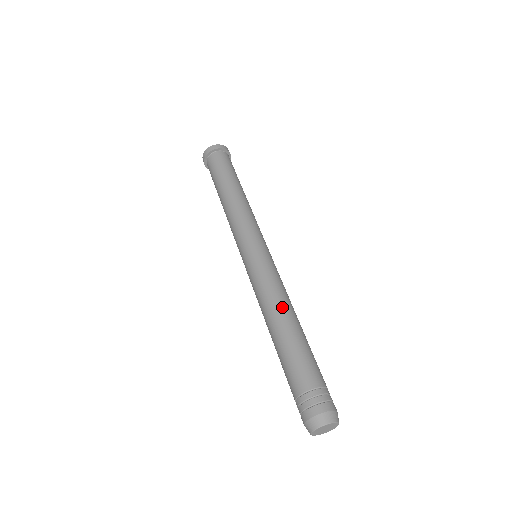
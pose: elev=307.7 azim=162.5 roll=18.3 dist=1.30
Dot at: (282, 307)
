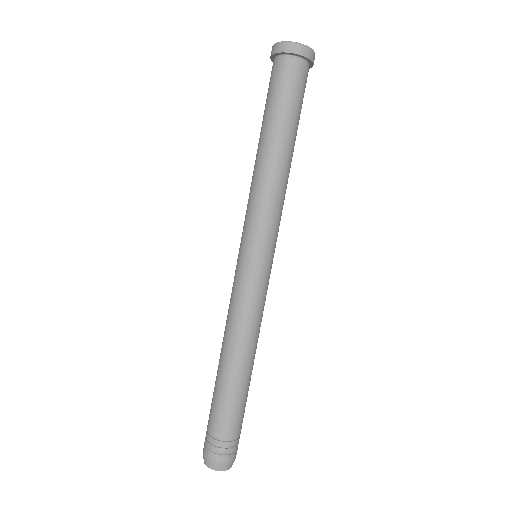
Dot at: (238, 347)
